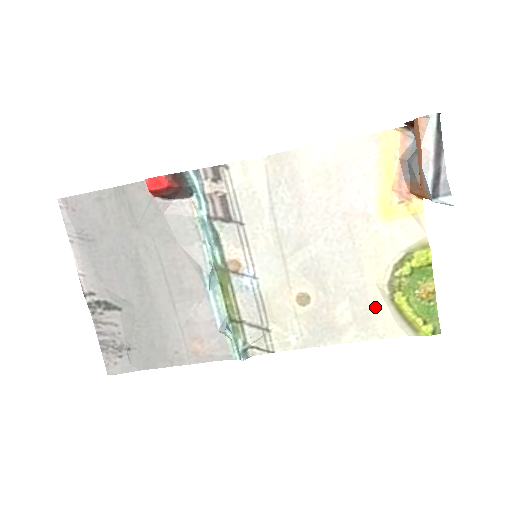
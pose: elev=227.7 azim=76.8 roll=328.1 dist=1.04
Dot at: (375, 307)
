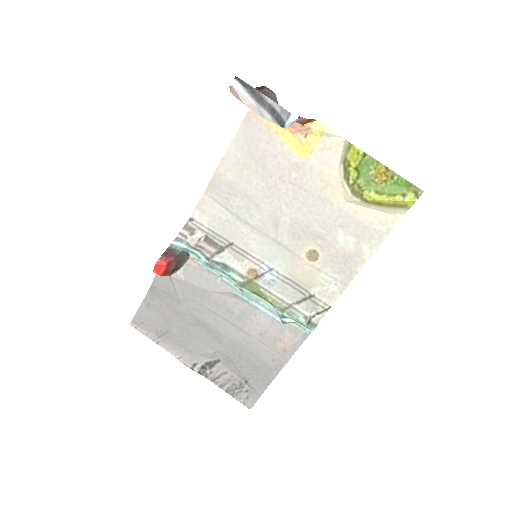
Dot at: (362, 217)
